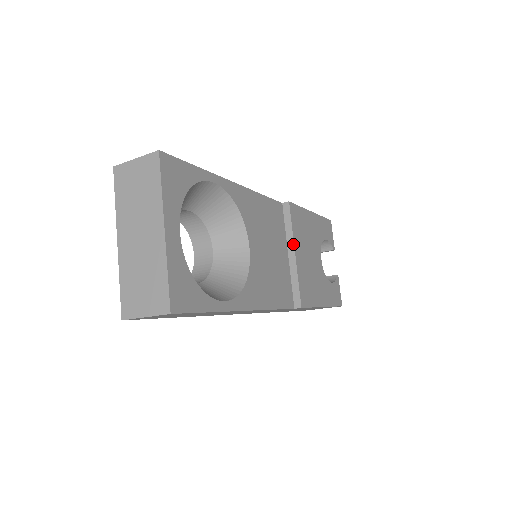
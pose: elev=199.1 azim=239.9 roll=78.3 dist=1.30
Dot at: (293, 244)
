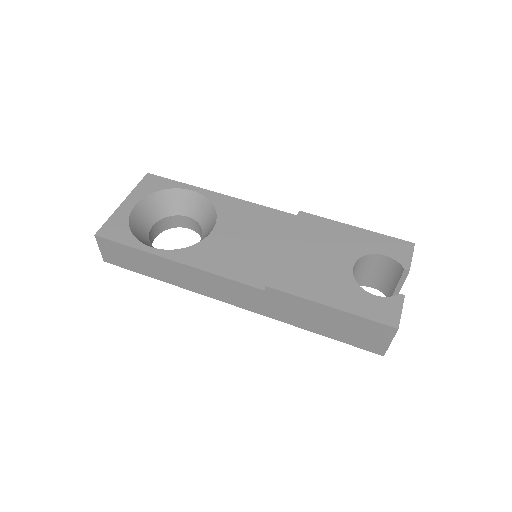
Dot at: (286, 239)
